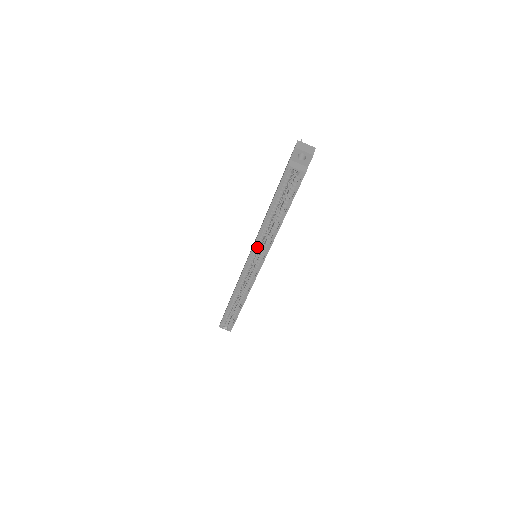
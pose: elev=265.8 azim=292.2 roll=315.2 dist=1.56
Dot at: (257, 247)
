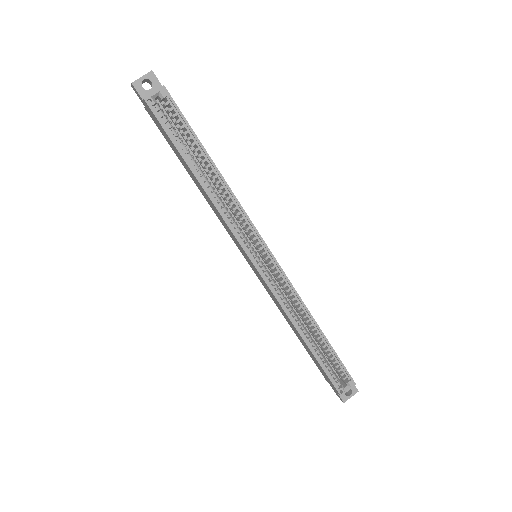
Dot at: (236, 230)
